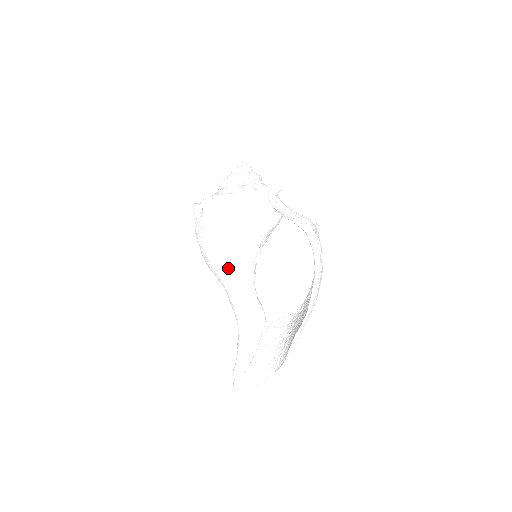
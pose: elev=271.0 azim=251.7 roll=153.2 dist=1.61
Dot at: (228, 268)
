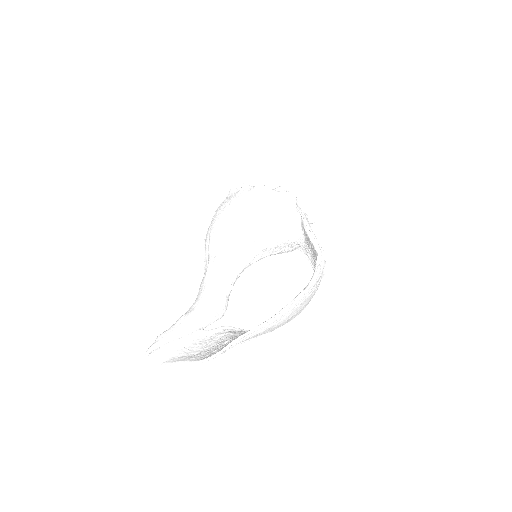
Dot at: (226, 246)
